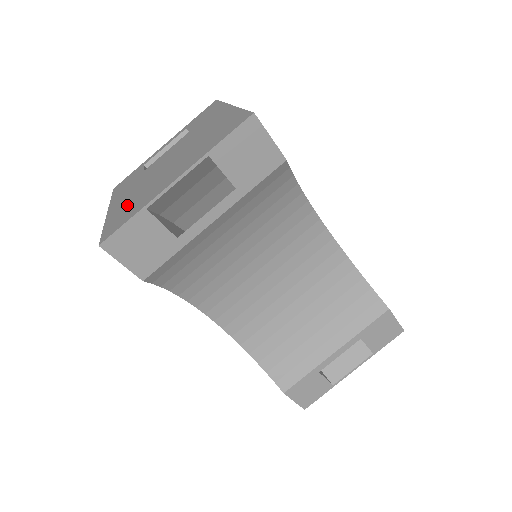
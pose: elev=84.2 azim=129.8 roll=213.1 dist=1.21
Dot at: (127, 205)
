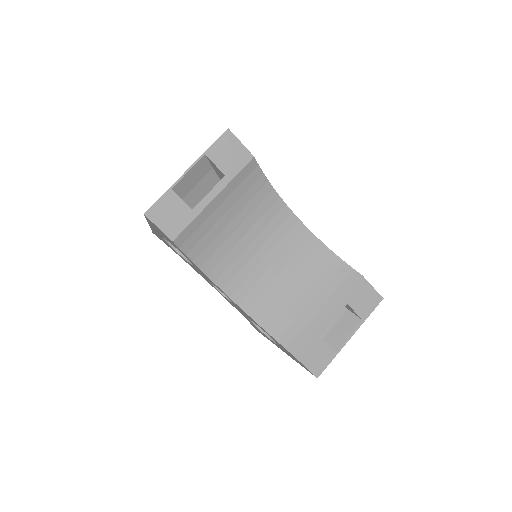
Dot at: occluded
